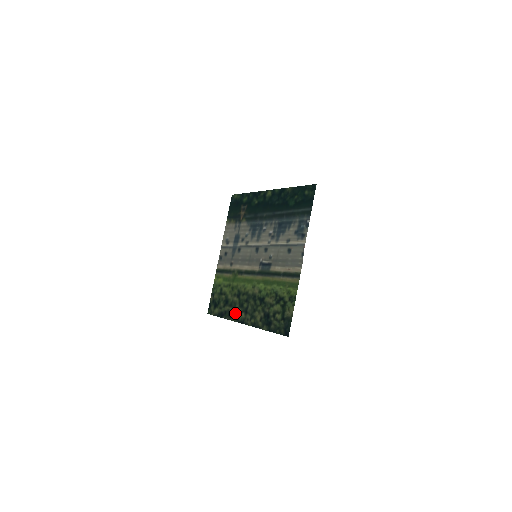
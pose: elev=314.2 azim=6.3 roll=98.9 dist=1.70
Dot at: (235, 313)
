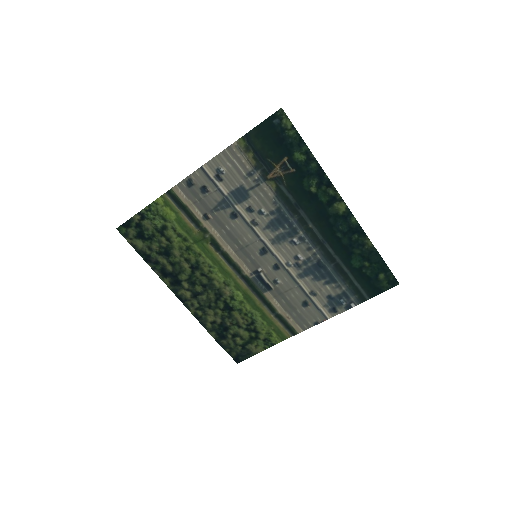
Dot at: (175, 281)
